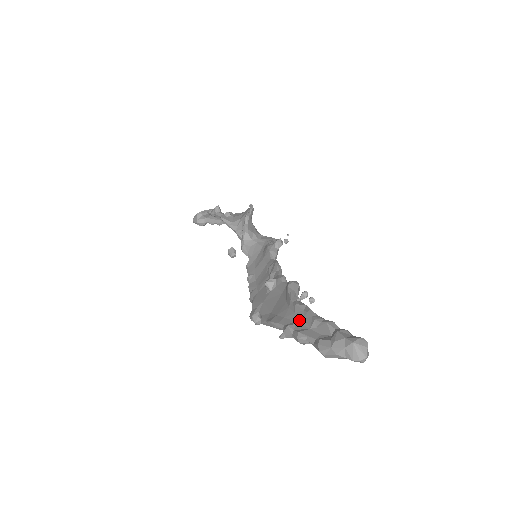
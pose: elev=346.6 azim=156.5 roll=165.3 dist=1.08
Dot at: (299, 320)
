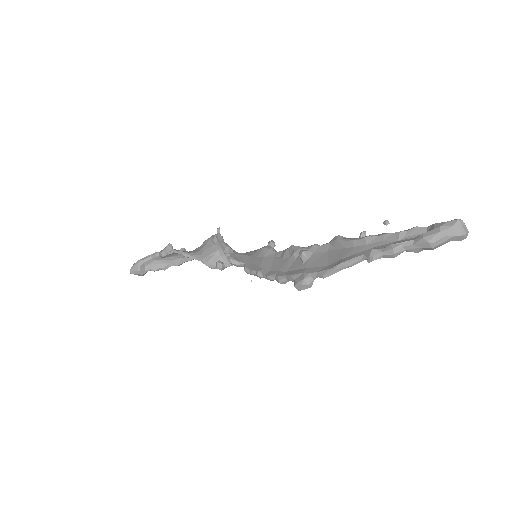
Dot at: (378, 244)
